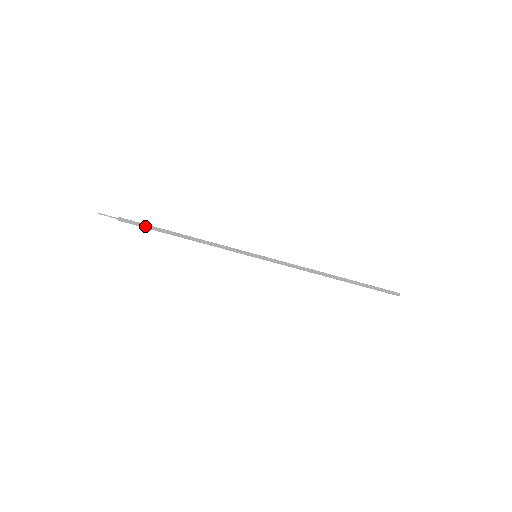
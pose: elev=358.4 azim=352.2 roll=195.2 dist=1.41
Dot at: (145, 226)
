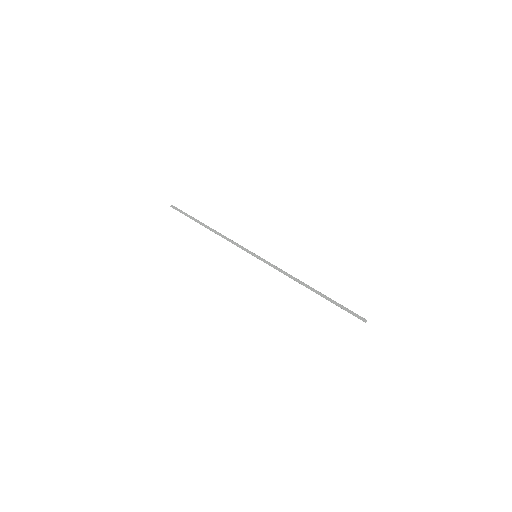
Dot at: (193, 219)
